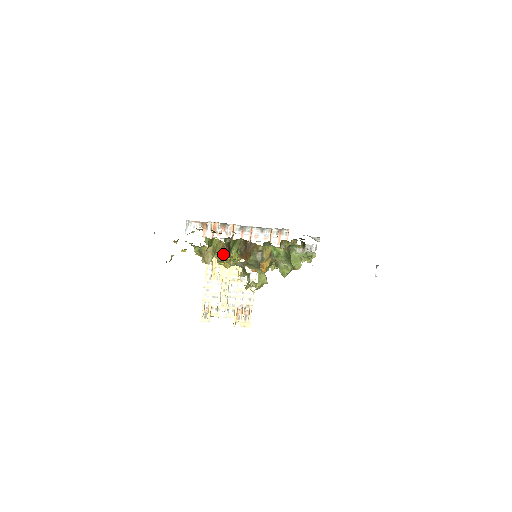
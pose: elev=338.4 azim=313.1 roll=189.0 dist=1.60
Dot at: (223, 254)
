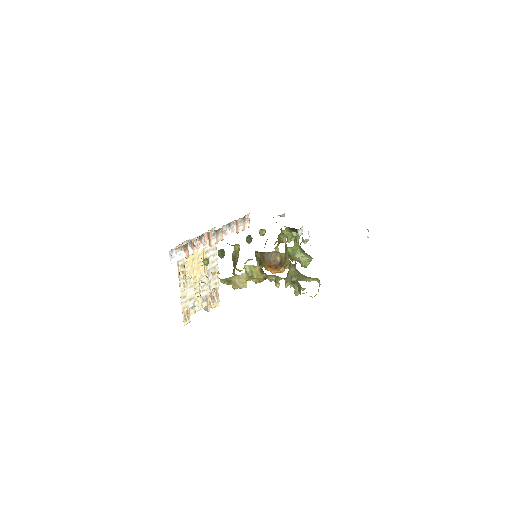
Dot at: (264, 276)
